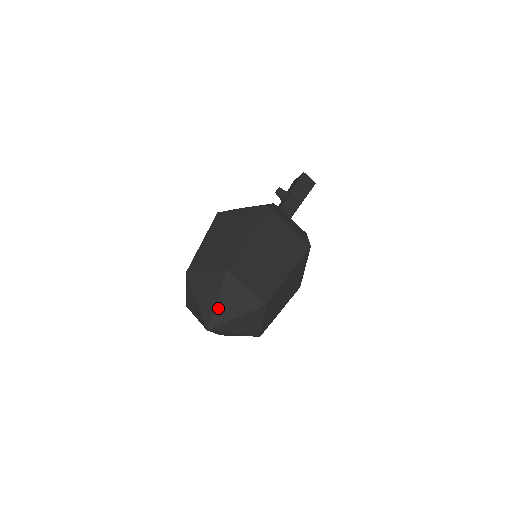
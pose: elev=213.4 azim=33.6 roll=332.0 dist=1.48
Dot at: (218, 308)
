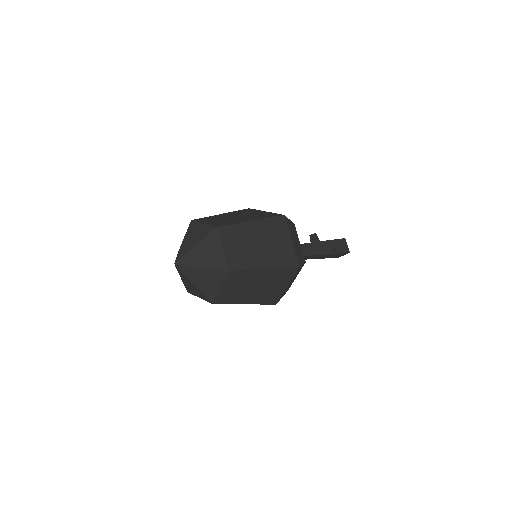
Dot at: (193, 251)
